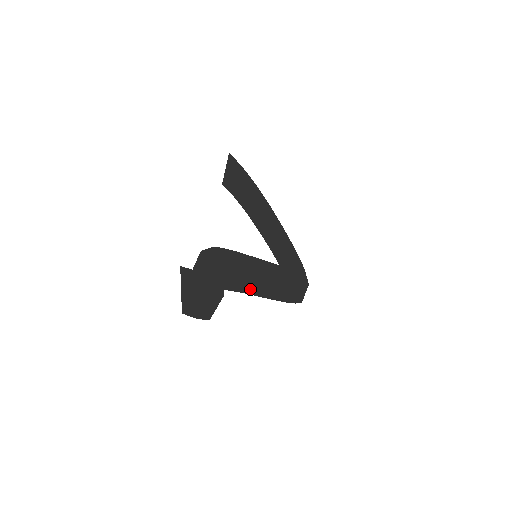
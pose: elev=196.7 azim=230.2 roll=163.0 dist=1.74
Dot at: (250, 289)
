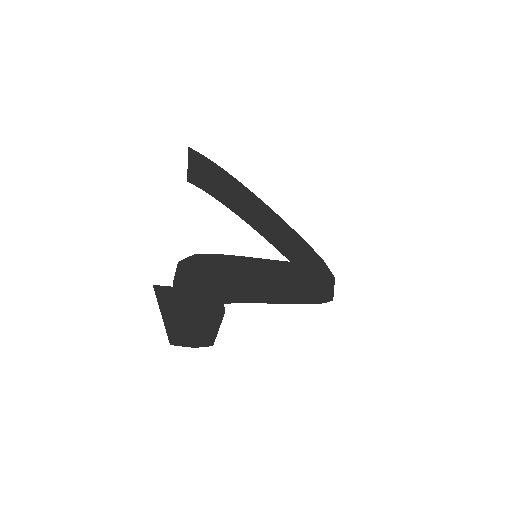
Dot at: (259, 297)
